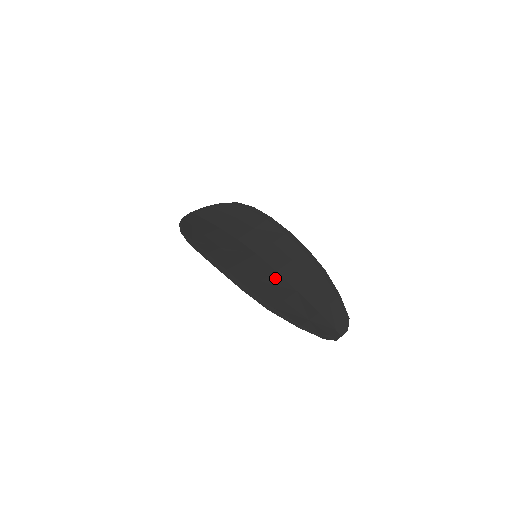
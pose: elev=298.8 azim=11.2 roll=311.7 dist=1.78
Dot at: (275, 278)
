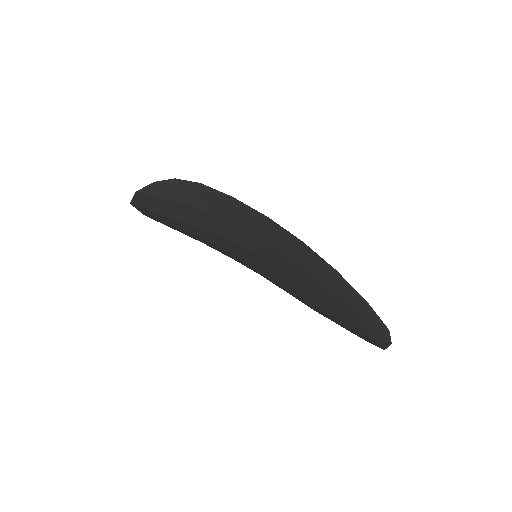
Dot at: occluded
